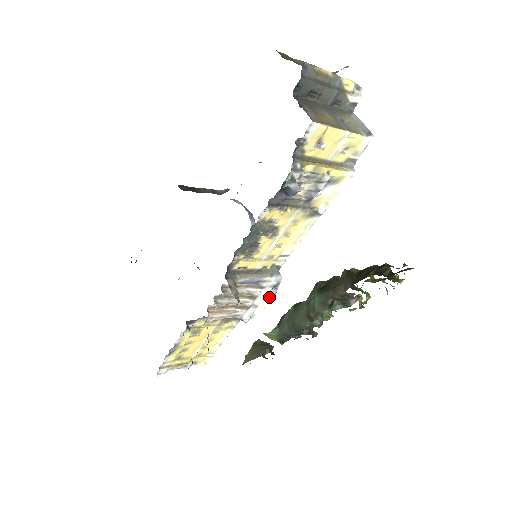
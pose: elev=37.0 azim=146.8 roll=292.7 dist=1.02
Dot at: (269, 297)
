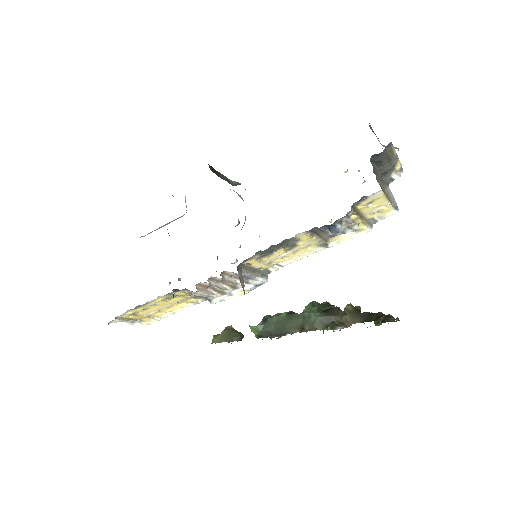
Dot at: occluded
